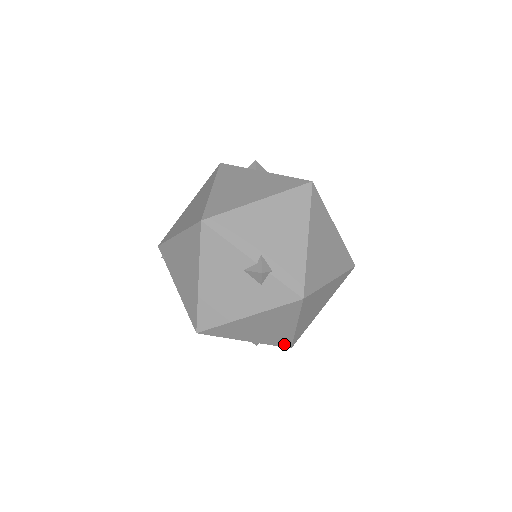
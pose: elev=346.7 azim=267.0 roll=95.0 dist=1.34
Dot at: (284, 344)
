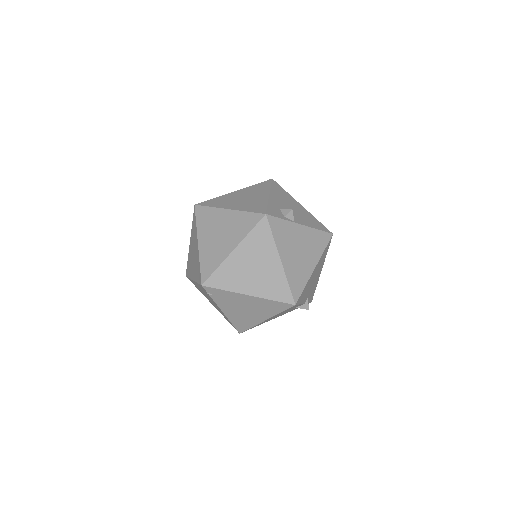
Dot at: occluded
